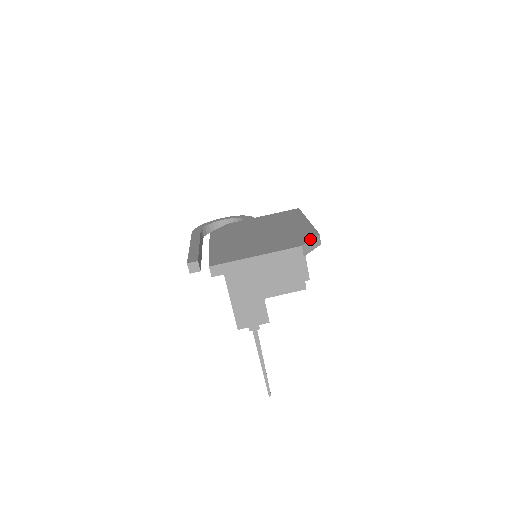
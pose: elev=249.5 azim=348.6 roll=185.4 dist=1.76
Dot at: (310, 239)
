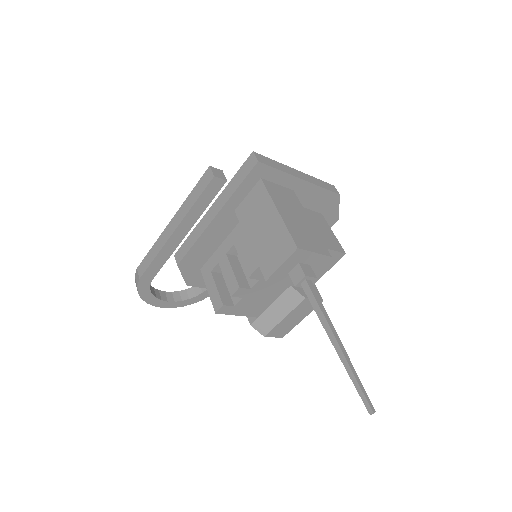
Dot at: occluded
